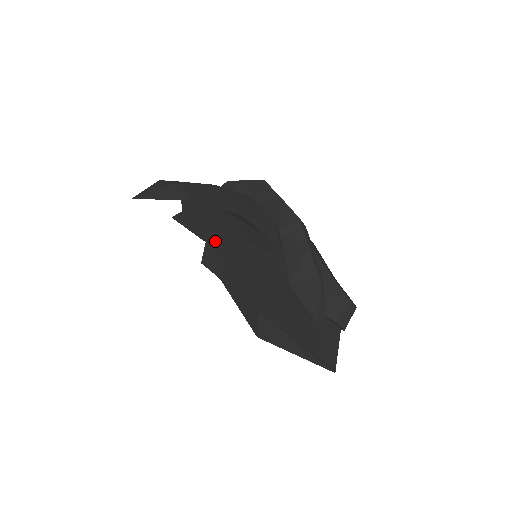
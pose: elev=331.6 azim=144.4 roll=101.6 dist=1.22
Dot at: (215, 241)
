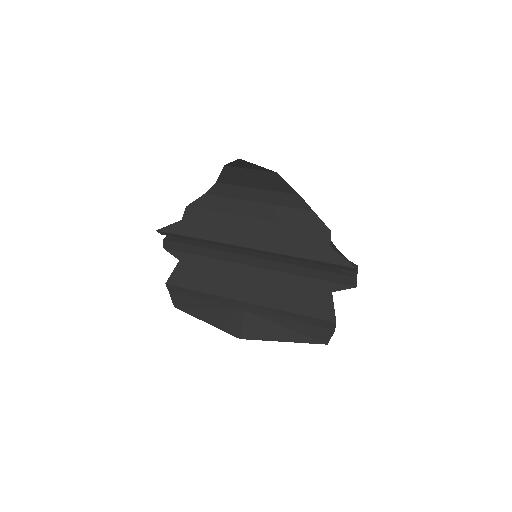
Dot at: (232, 236)
